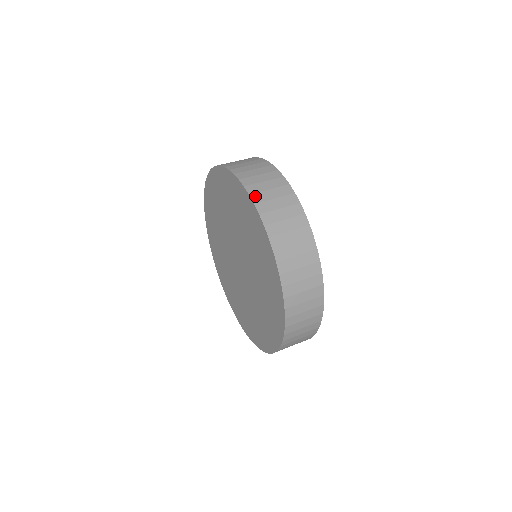
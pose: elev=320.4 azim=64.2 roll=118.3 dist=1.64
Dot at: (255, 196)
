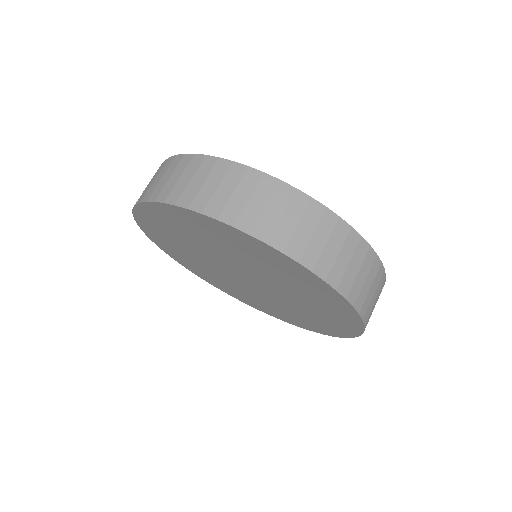
Dot at: (242, 223)
